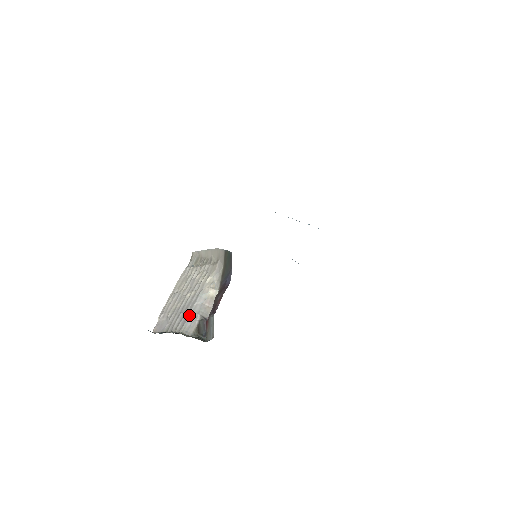
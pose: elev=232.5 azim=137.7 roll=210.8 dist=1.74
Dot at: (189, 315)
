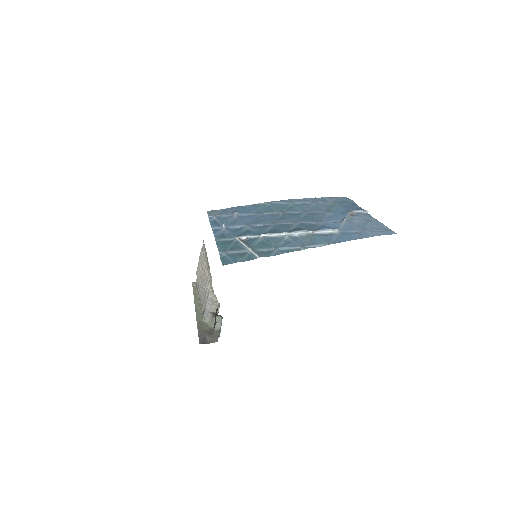
Dot at: (205, 308)
